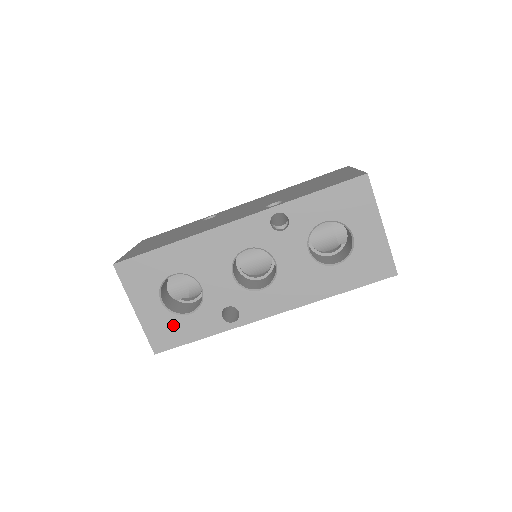
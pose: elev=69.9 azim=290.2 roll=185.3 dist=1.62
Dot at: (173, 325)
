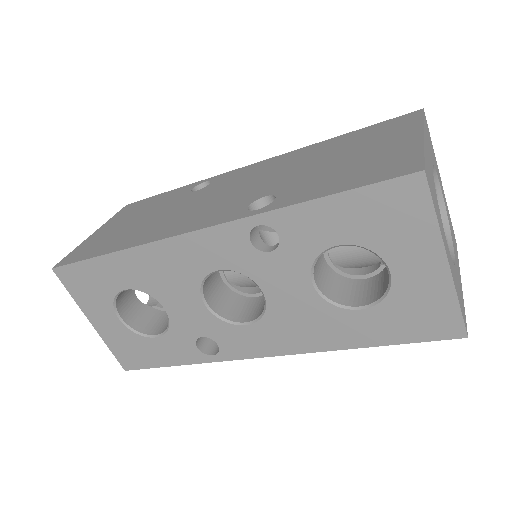
Dot at: (139, 345)
